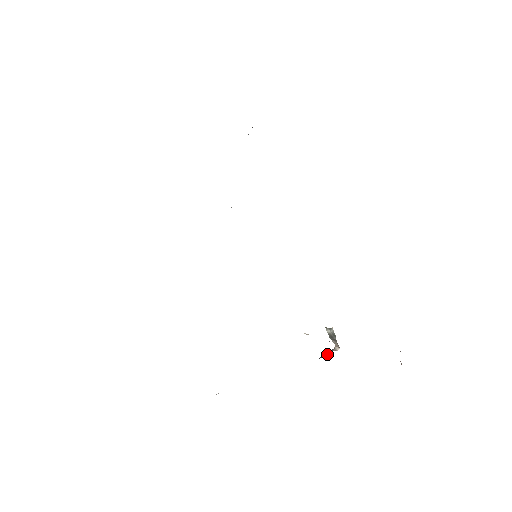
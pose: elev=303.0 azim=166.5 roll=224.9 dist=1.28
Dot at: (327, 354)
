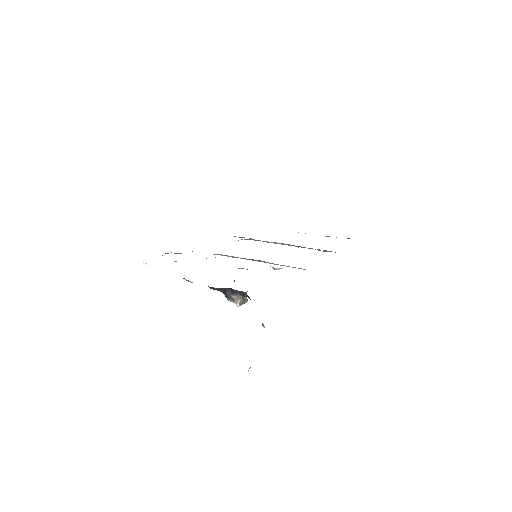
Dot at: (231, 296)
